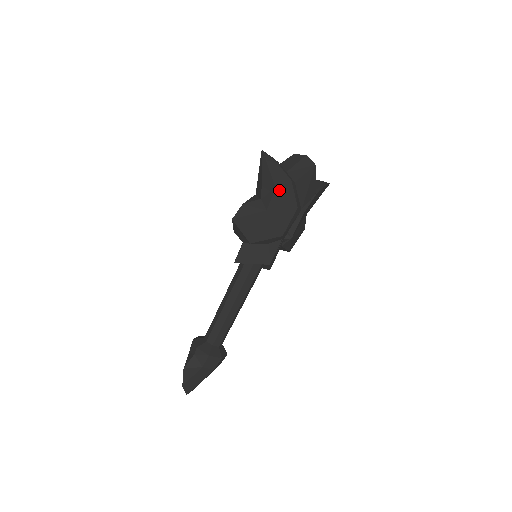
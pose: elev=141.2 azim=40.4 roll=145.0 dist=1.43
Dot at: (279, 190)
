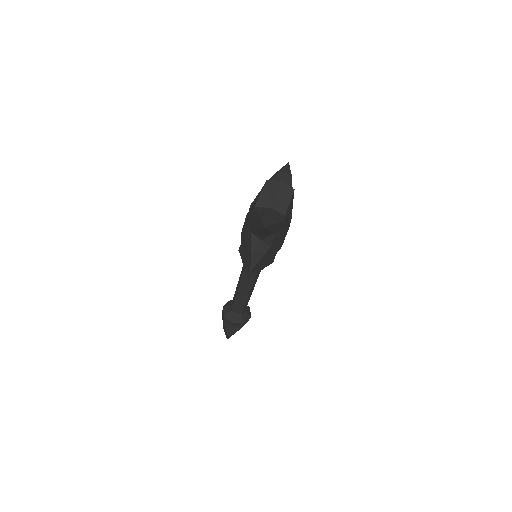
Dot at: (277, 231)
